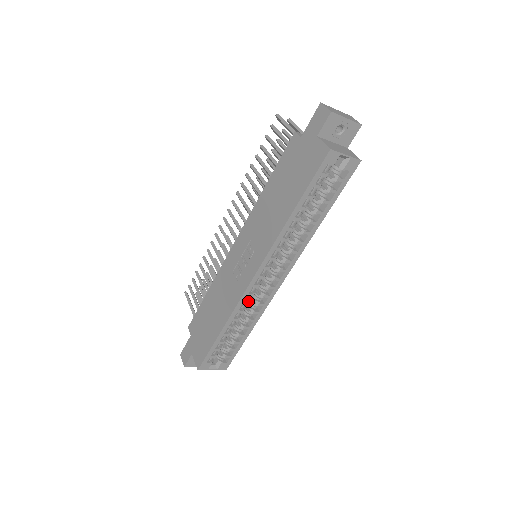
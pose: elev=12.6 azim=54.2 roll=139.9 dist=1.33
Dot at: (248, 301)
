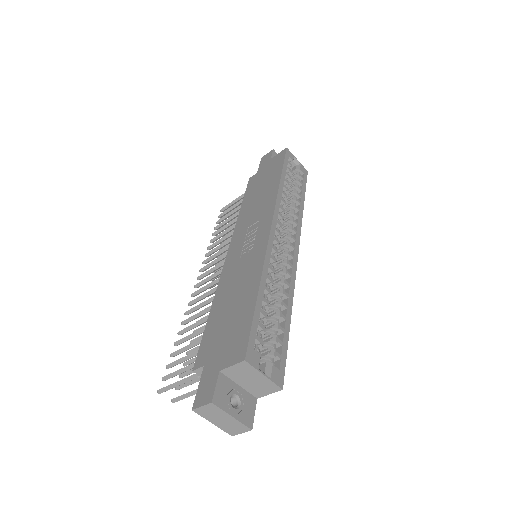
Dot at: (275, 258)
